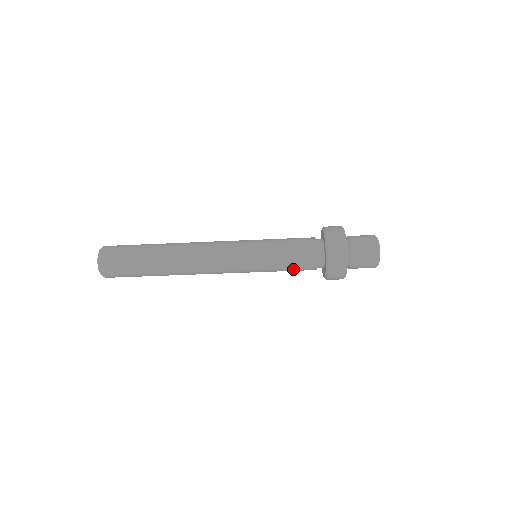
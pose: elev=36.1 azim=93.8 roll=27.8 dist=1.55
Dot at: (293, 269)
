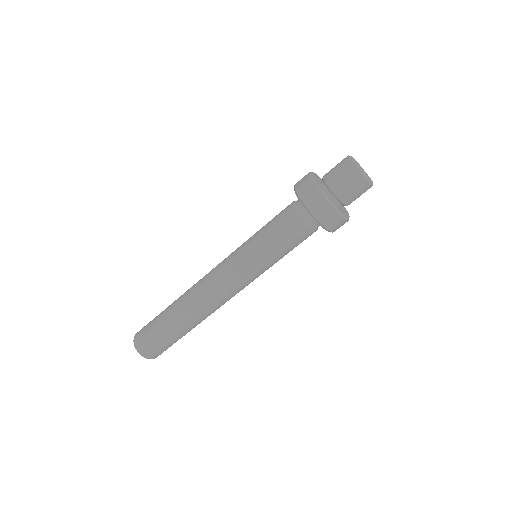
Dot at: (293, 245)
